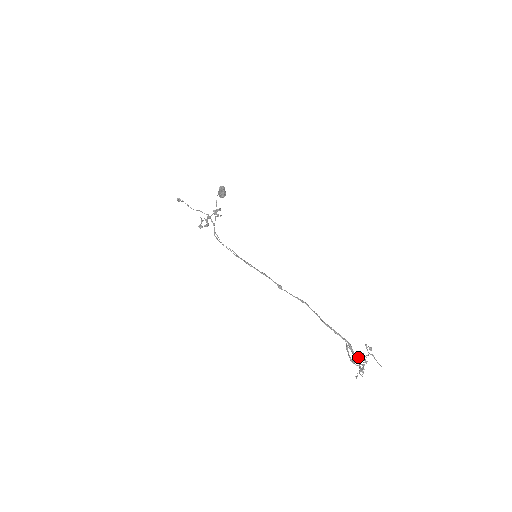
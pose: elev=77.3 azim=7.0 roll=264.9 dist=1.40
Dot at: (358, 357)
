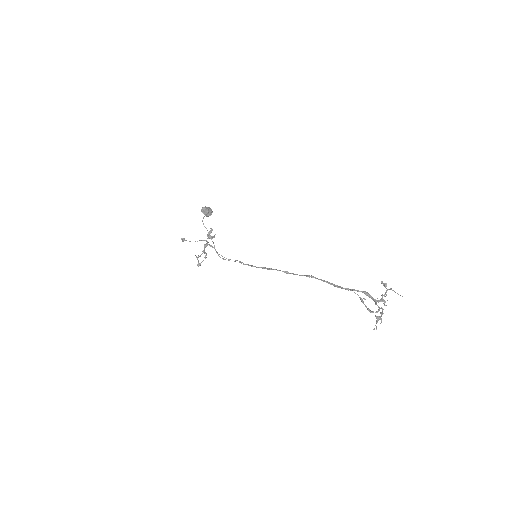
Dot at: (377, 301)
